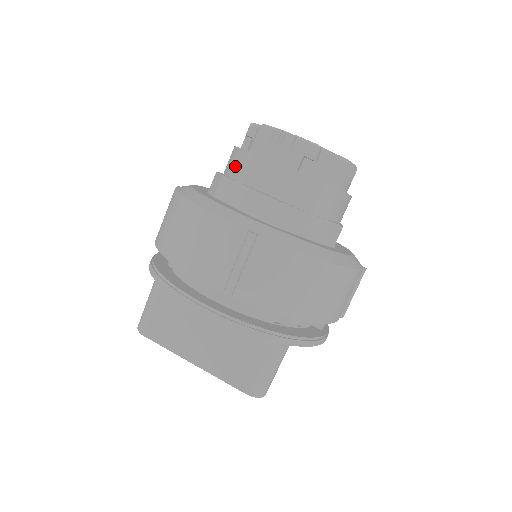
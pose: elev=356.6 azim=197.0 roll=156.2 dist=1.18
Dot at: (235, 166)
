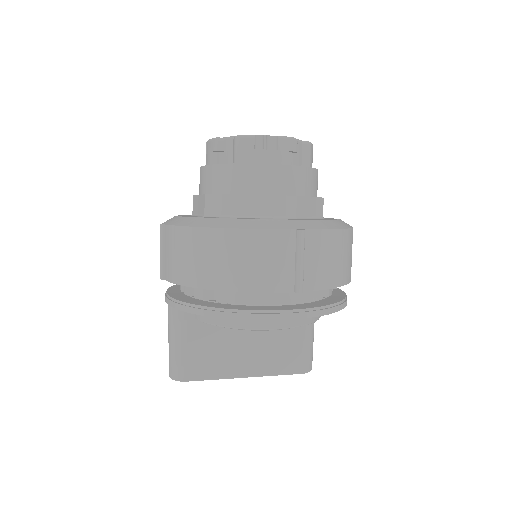
Dot at: (229, 182)
